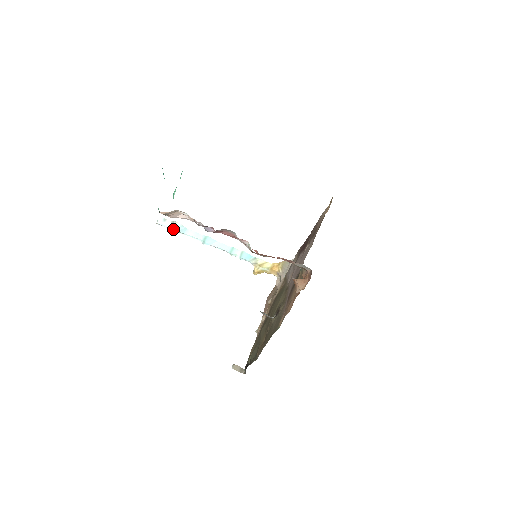
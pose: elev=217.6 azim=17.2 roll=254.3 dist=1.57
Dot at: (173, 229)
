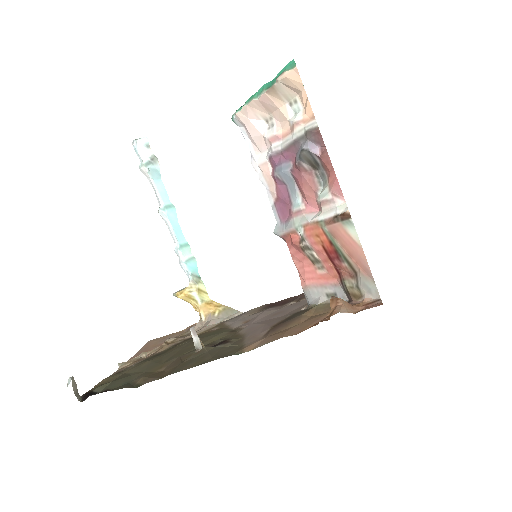
Dot at: (146, 163)
